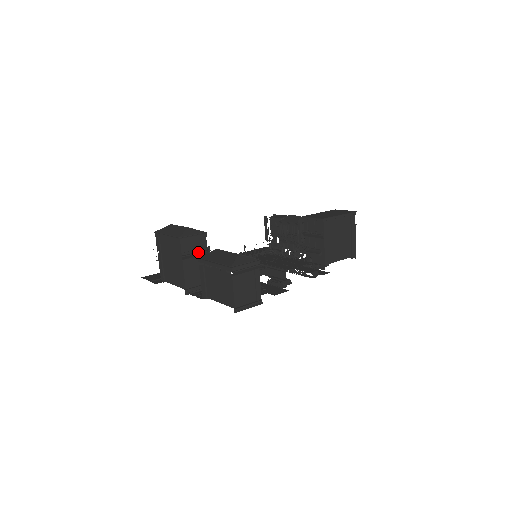
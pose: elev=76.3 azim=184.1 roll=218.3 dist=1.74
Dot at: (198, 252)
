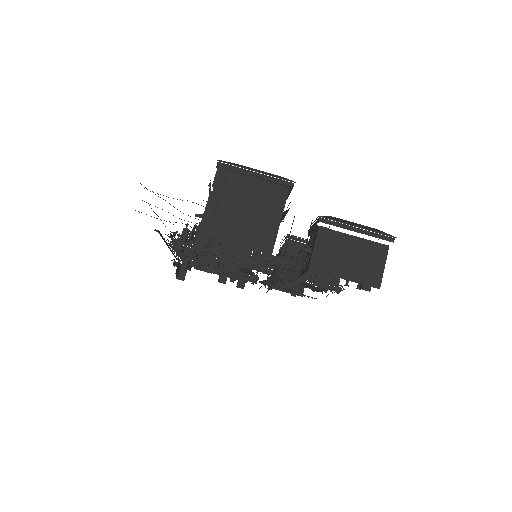
Dot at: occluded
